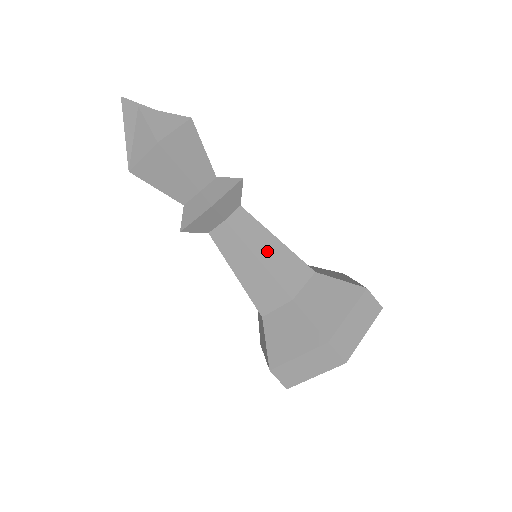
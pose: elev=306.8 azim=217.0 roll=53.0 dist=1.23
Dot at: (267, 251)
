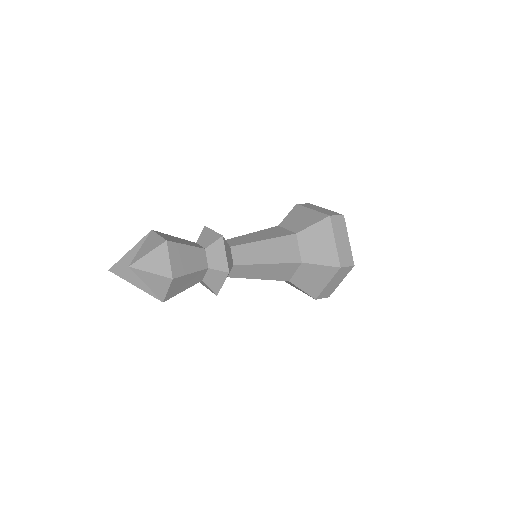
Dot at: (267, 254)
